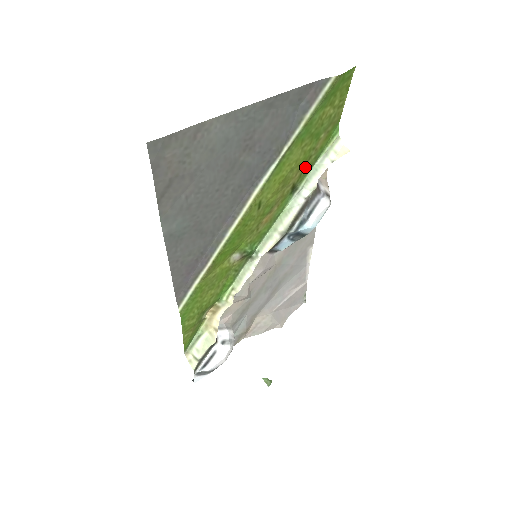
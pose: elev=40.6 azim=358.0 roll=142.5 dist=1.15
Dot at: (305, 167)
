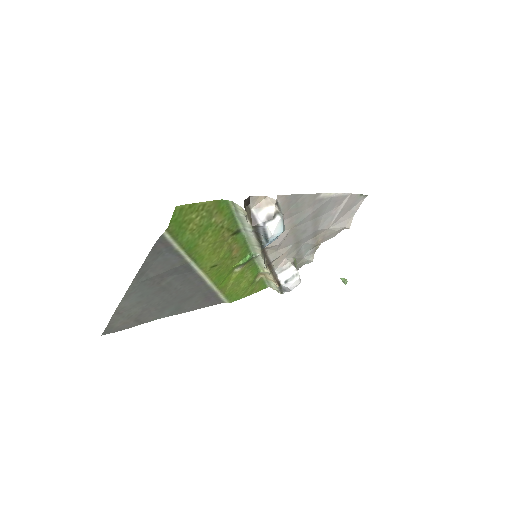
Dot at: (227, 228)
